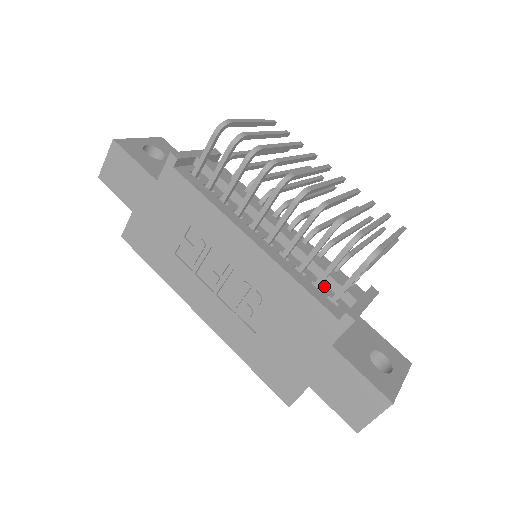
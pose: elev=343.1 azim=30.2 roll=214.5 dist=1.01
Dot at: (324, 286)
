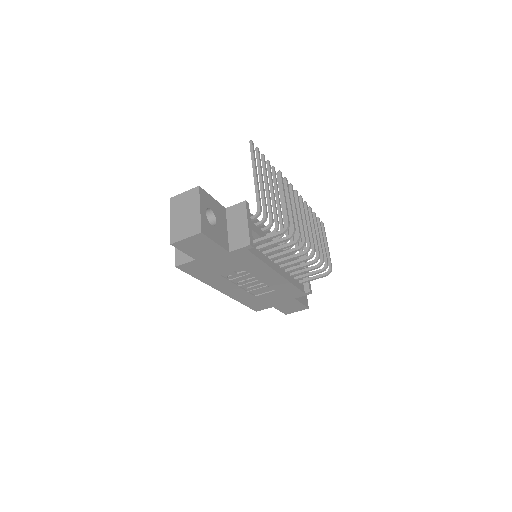
Dot at: (296, 275)
